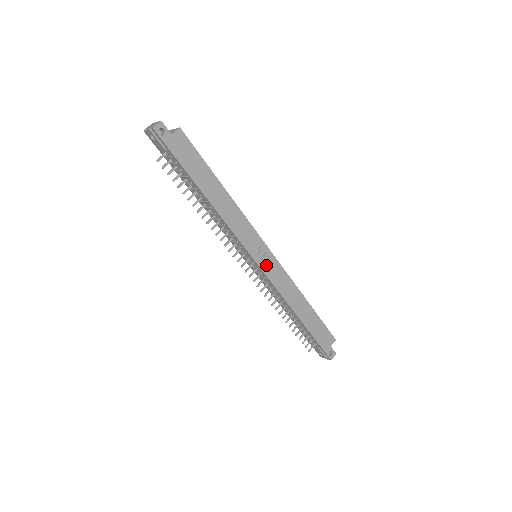
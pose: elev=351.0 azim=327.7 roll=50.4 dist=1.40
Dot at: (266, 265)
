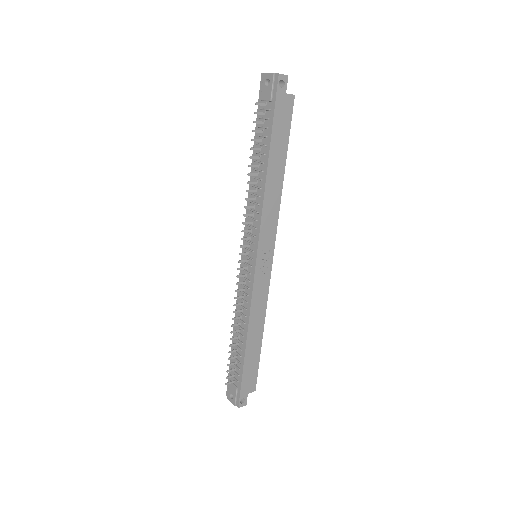
Dot at: (261, 269)
